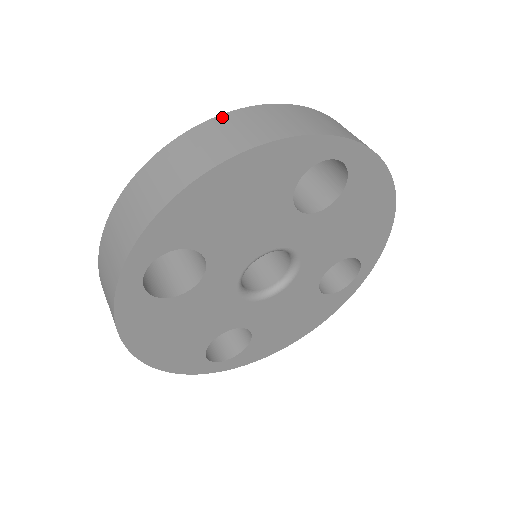
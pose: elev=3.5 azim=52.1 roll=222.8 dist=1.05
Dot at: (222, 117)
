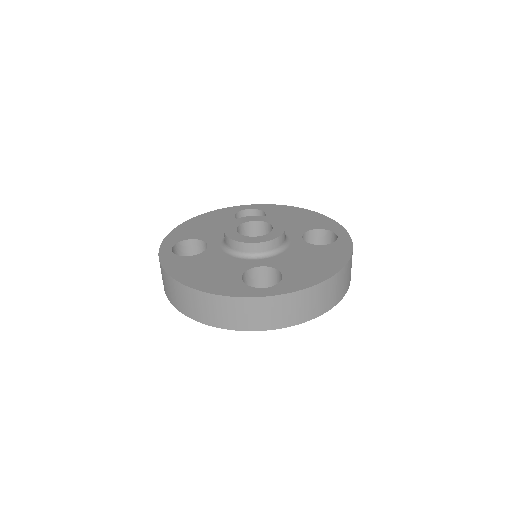
Dot at: (198, 293)
